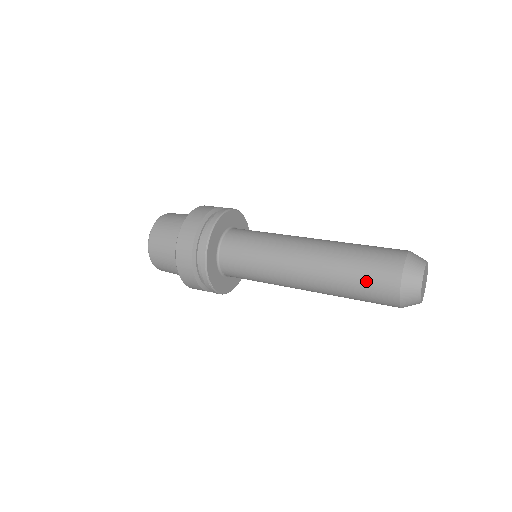
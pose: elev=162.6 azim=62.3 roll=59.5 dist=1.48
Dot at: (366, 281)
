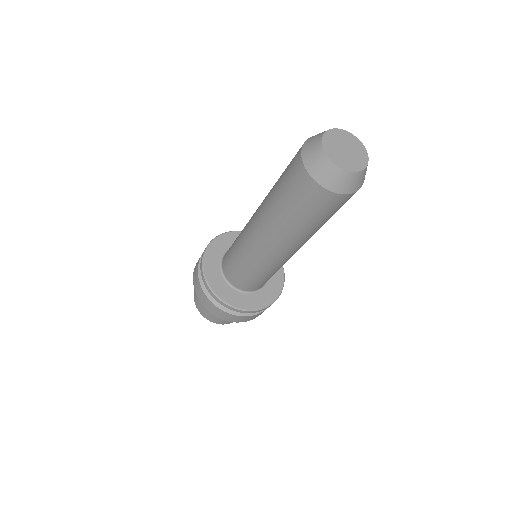
Dot at: (293, 201)
